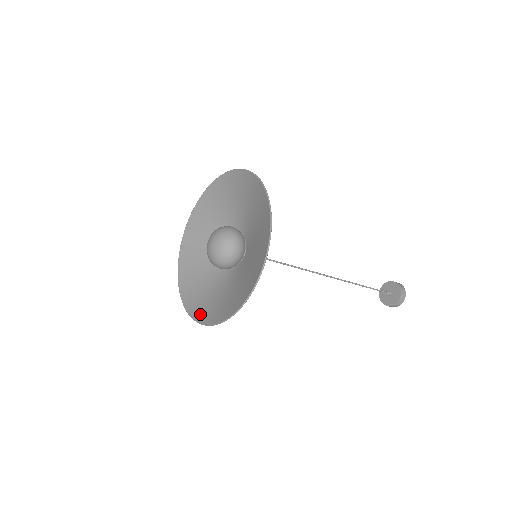
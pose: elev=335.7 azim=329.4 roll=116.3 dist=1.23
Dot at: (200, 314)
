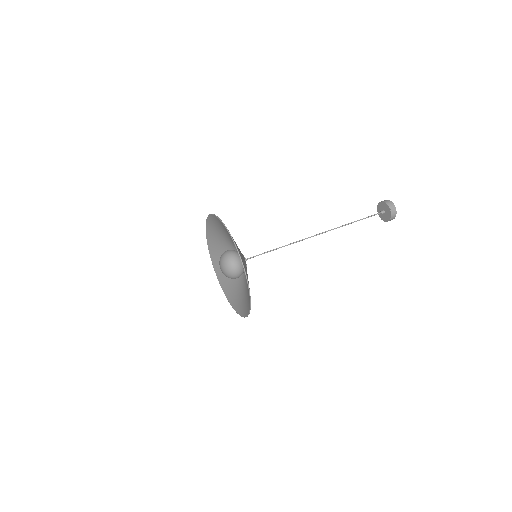
Dot at: (245, 312)
